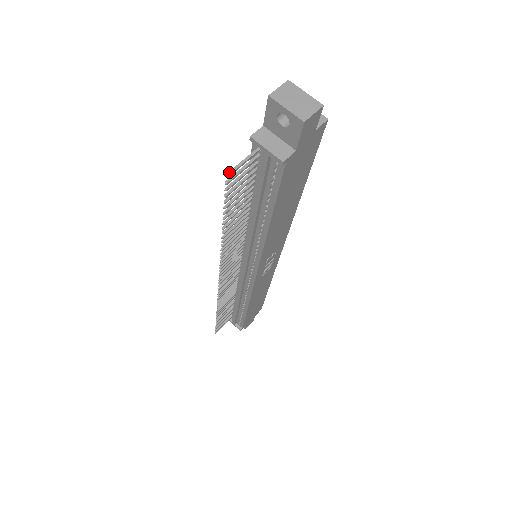
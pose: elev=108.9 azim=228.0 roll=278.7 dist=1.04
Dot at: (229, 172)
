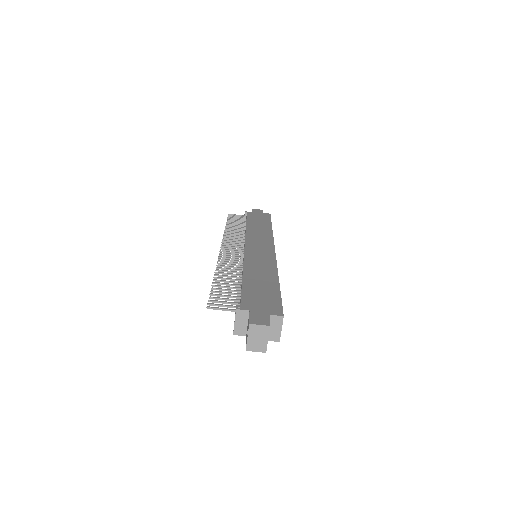
Dot at: (210, 308)
